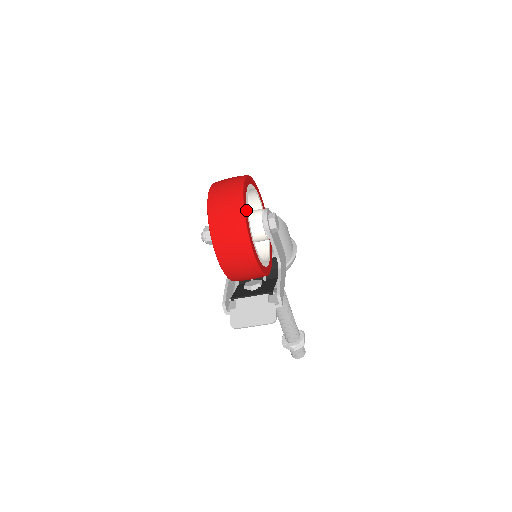
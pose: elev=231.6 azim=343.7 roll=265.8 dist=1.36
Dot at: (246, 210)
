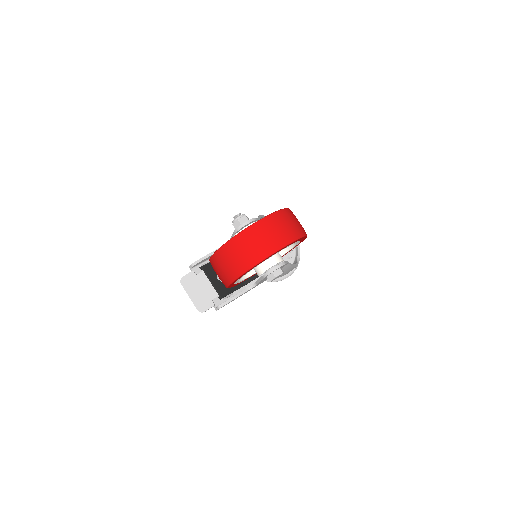
Dot at: (258, 264)
